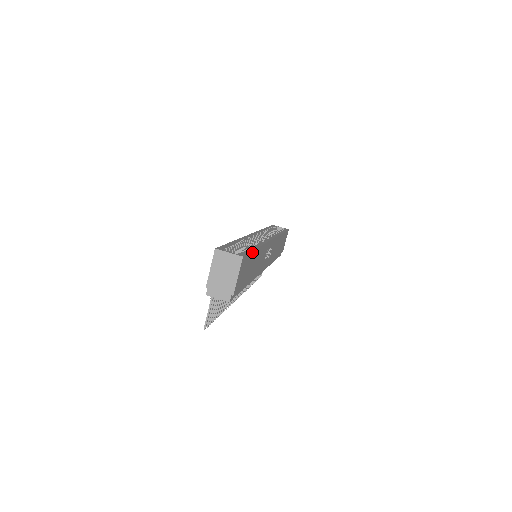
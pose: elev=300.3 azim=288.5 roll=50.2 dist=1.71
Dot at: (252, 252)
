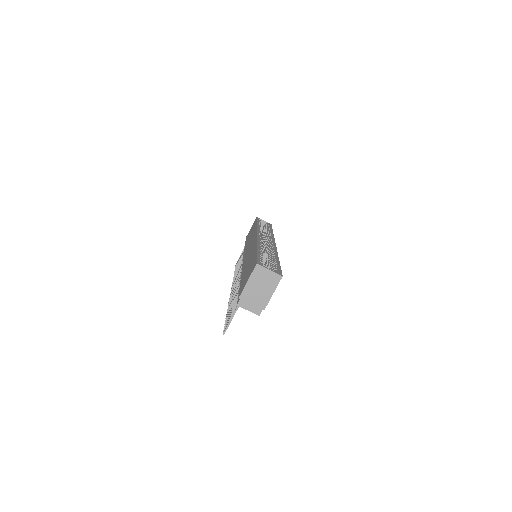
Dot at: occluded
